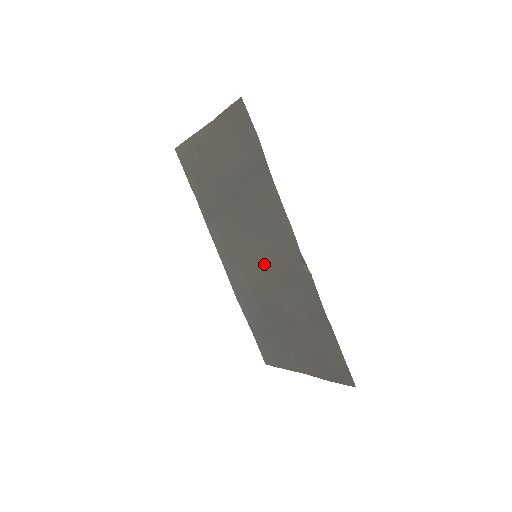
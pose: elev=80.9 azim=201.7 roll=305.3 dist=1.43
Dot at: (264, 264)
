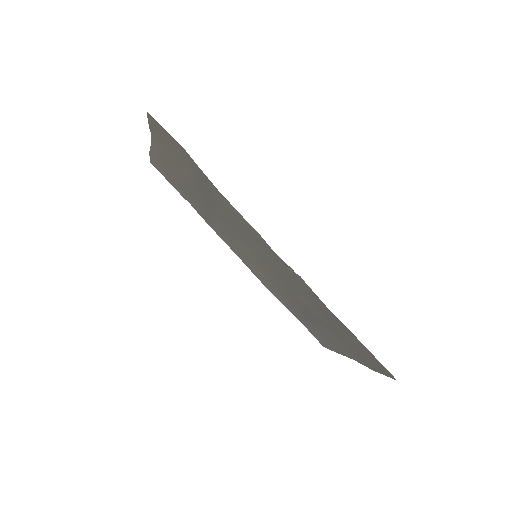
Dot at: (265, 264)
